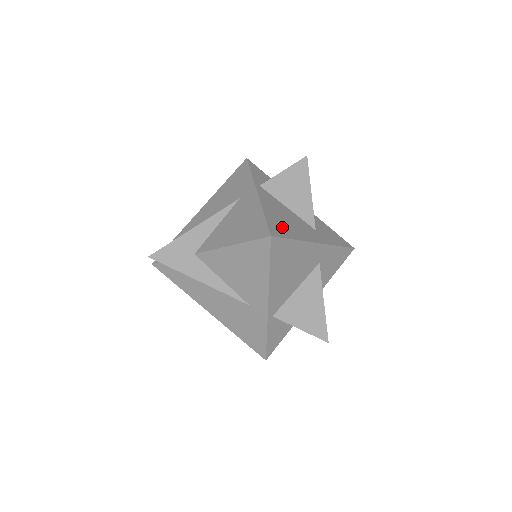
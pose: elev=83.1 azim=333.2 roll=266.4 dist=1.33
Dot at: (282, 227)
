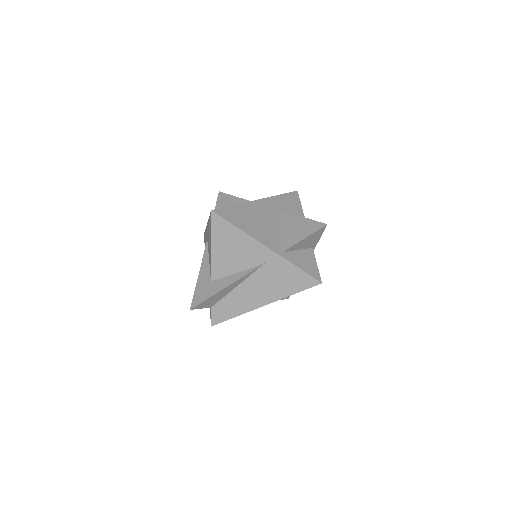
Dot at: occluded
